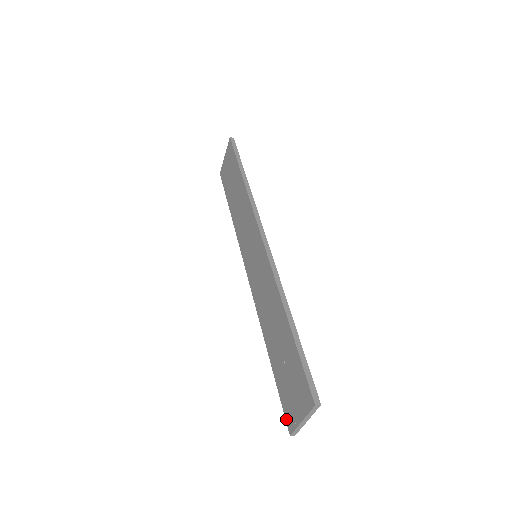
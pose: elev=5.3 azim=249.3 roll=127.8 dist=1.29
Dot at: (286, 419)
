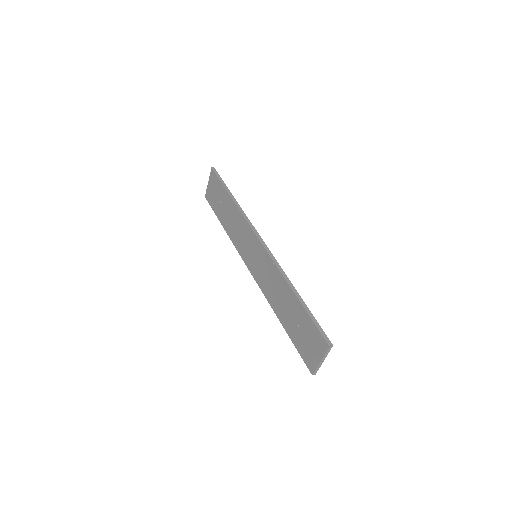
Dot at: (307, 365)
